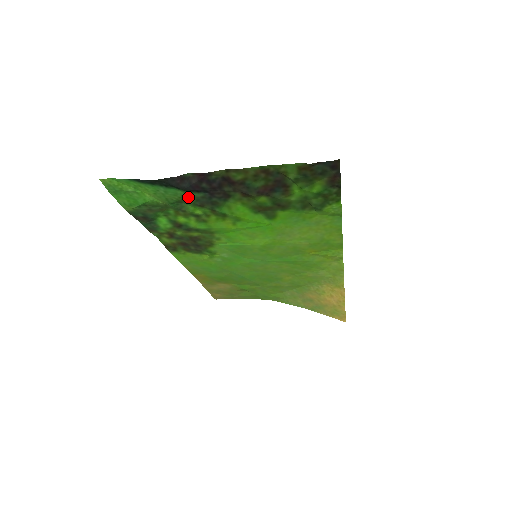
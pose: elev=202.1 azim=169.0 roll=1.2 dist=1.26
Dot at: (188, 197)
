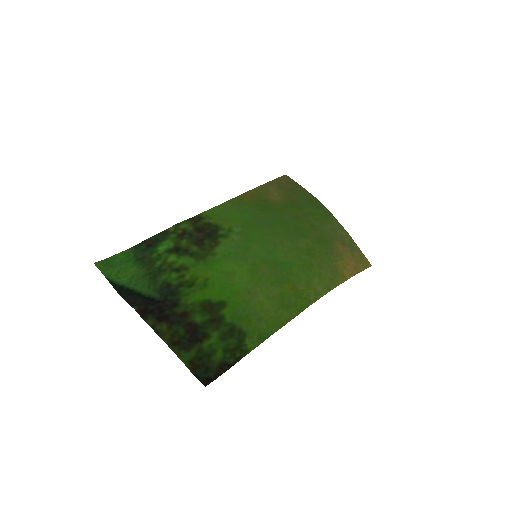
Dot at: (153, 287)
